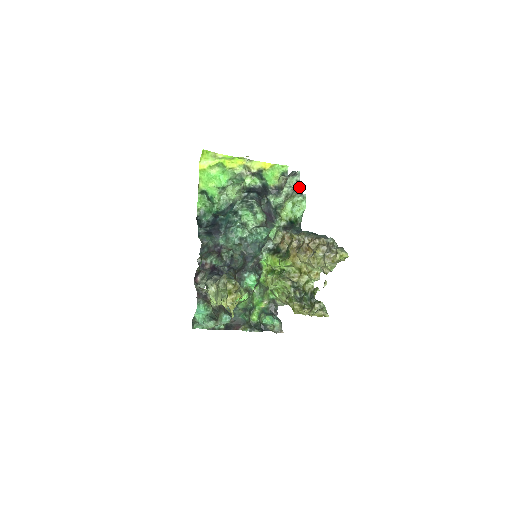
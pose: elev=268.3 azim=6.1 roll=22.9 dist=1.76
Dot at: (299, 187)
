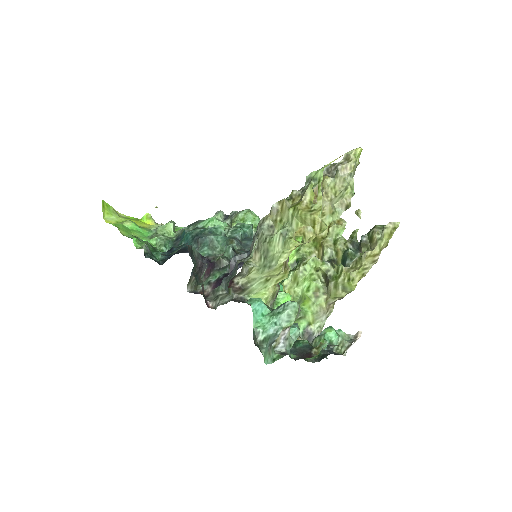
Dot at: (233, 211)
